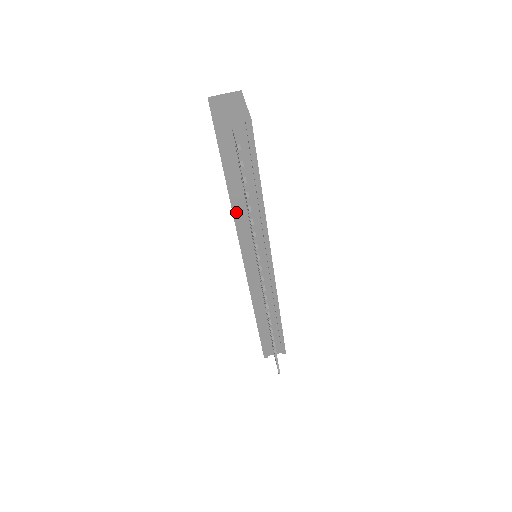
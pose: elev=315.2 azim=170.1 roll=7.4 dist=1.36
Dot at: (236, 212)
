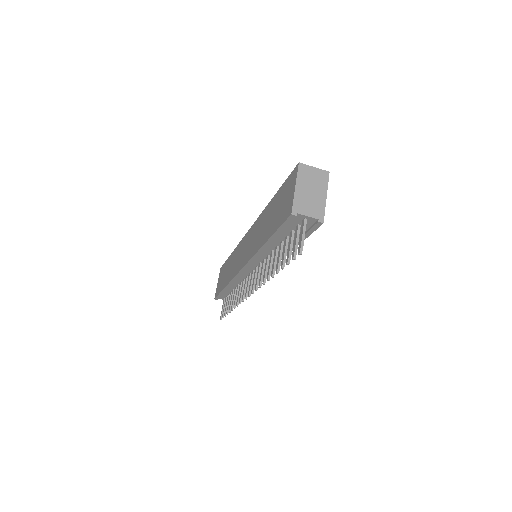
Dot at: (264, 248)
